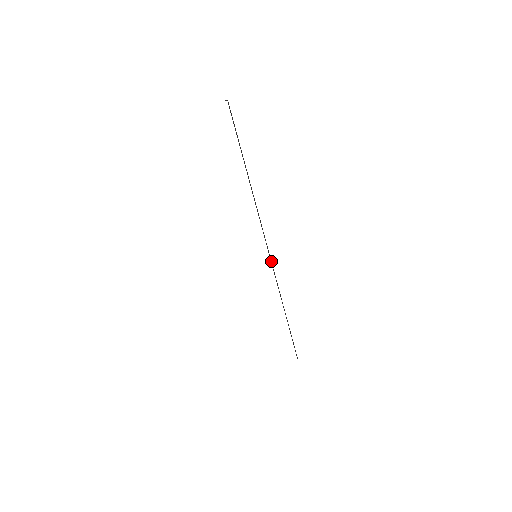
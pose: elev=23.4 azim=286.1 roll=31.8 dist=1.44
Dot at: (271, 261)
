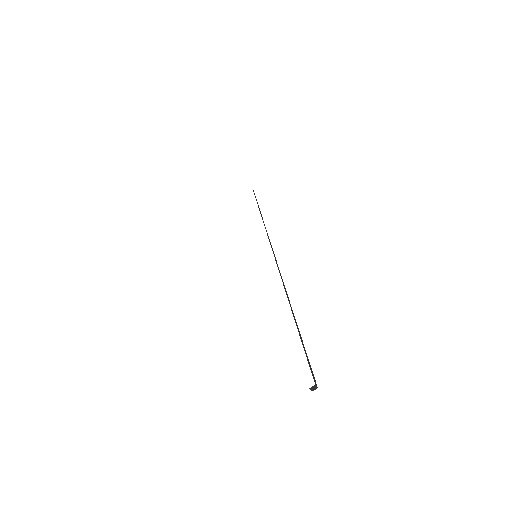
Dot at: occluded
